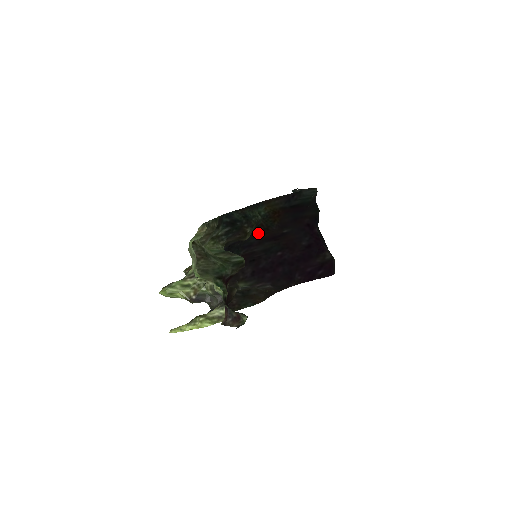
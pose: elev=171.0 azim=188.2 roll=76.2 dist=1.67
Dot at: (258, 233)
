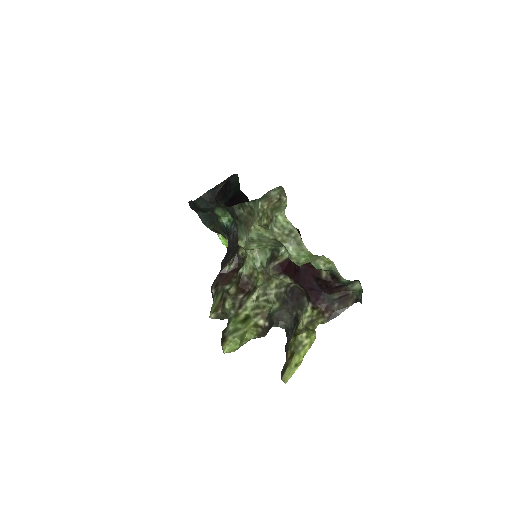
Dot at: occluded
